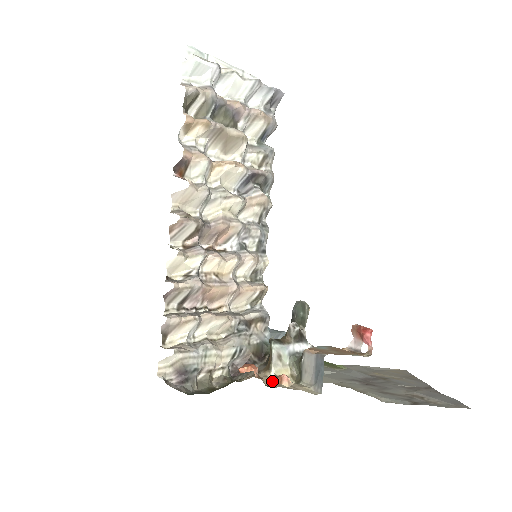
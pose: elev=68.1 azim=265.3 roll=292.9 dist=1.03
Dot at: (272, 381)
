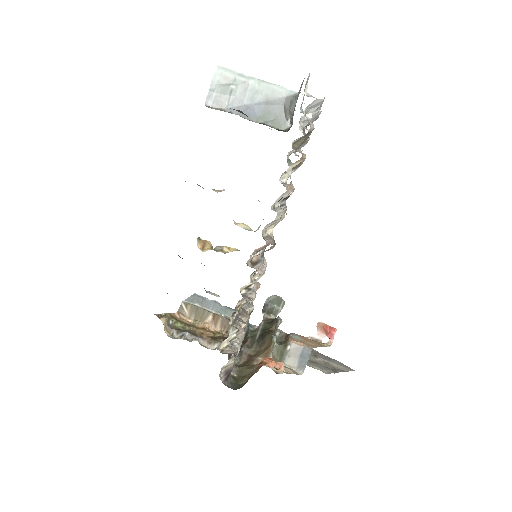
Dot at: (273, 367)
